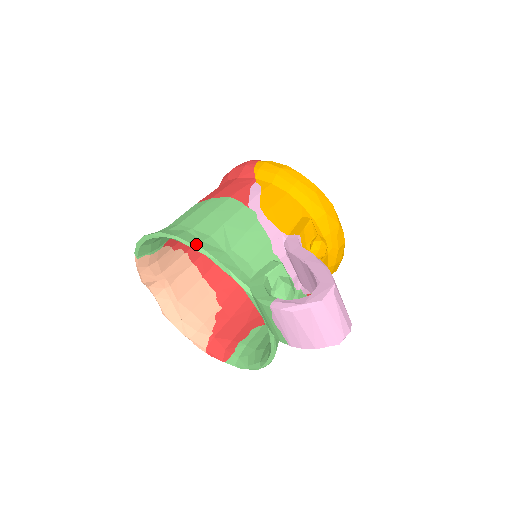
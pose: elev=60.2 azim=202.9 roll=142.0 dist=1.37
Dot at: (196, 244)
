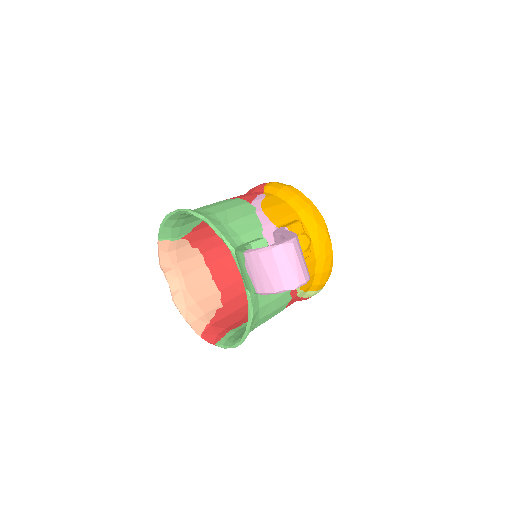
Dot at: (201, 214)
